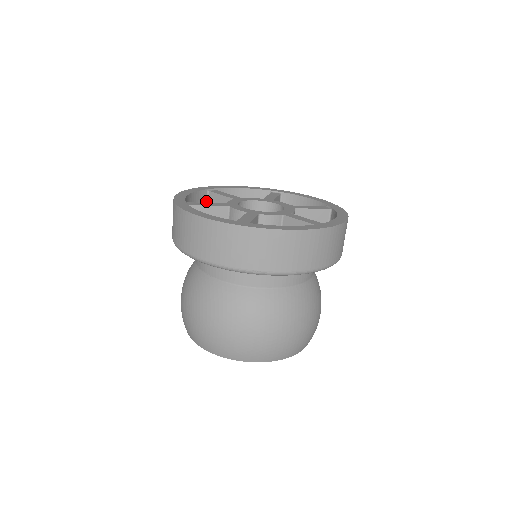
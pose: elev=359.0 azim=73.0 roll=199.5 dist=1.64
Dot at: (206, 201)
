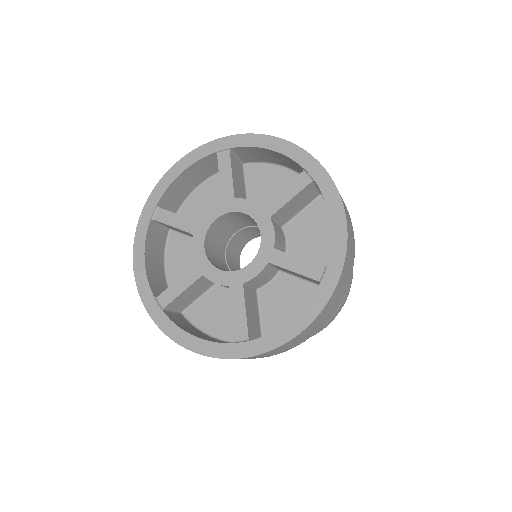
Dot at: occluded
